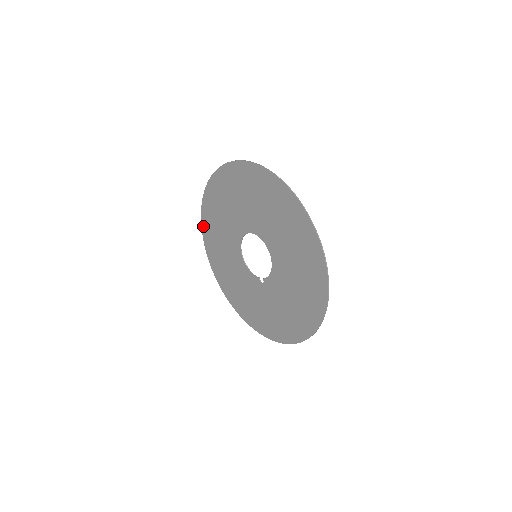
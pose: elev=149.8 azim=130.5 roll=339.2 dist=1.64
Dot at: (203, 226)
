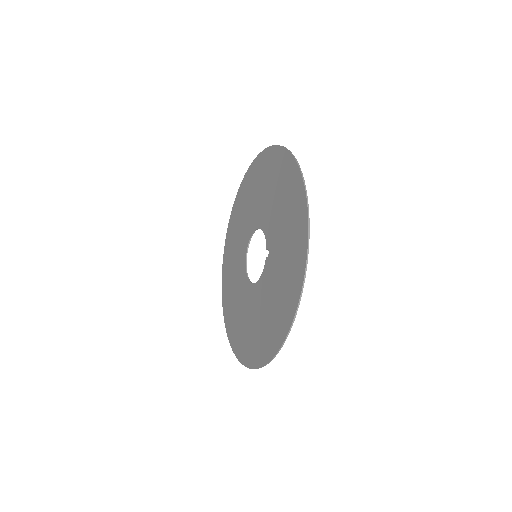
Dot at: (236, 352)
